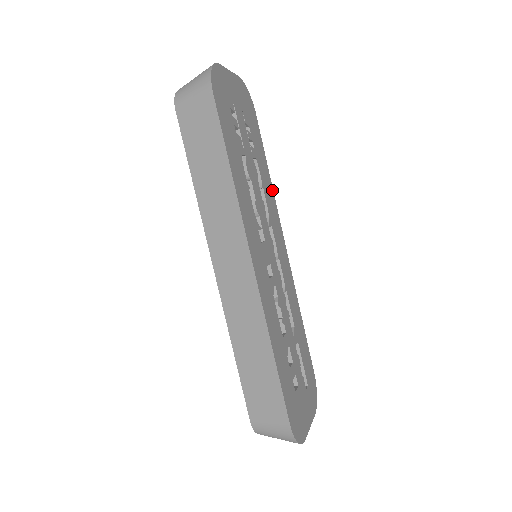
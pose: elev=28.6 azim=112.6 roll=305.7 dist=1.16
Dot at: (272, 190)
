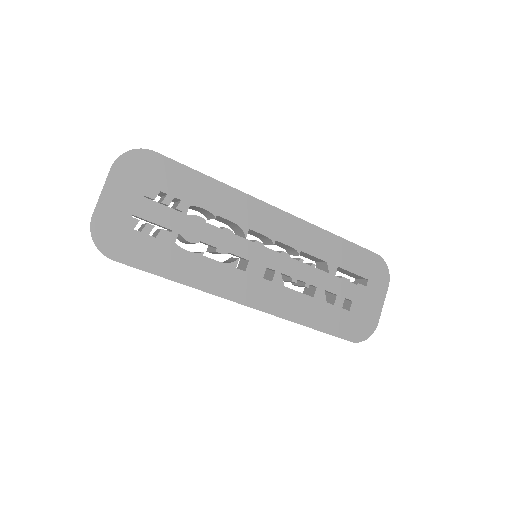
Dot at: (228, 188)
